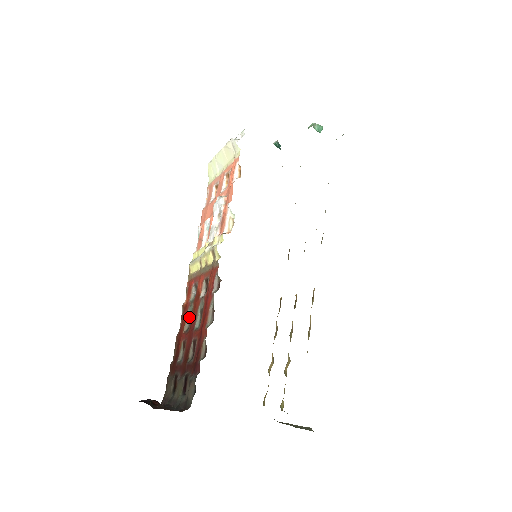
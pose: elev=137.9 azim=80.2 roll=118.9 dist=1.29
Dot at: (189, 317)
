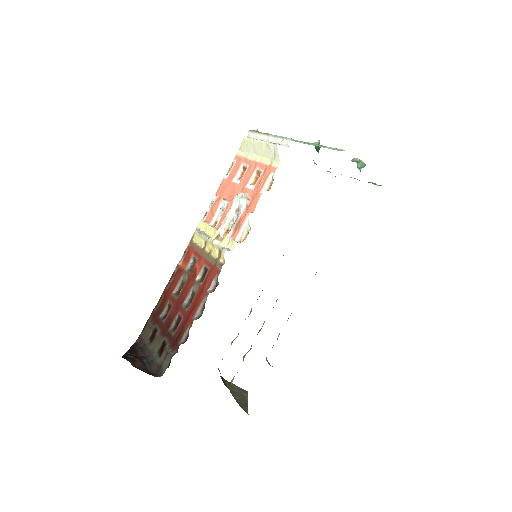
Dot at: (181, 283)
